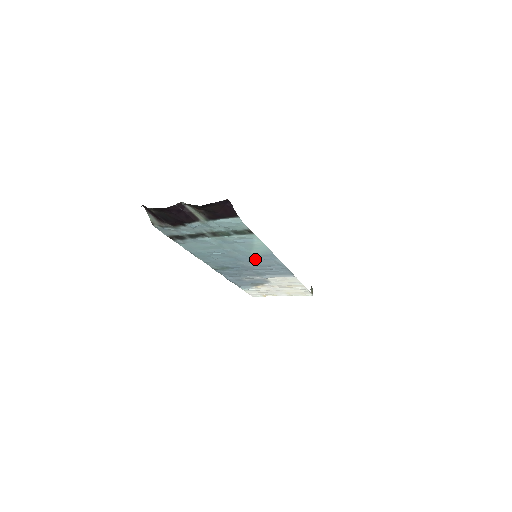
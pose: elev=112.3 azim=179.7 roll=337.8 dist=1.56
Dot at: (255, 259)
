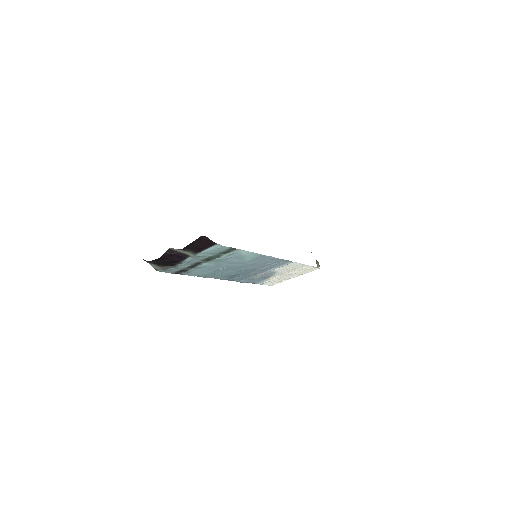
Dot at: (252, 263)
